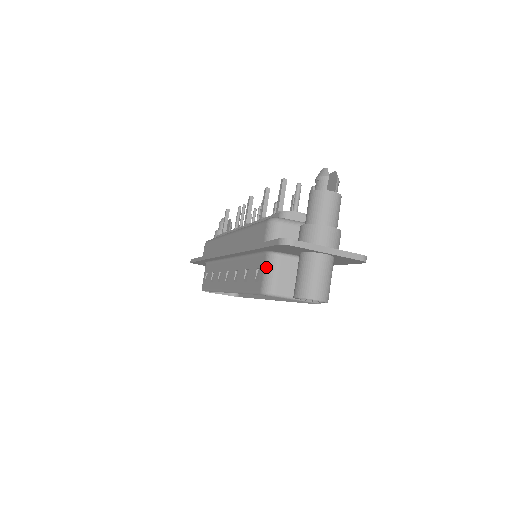
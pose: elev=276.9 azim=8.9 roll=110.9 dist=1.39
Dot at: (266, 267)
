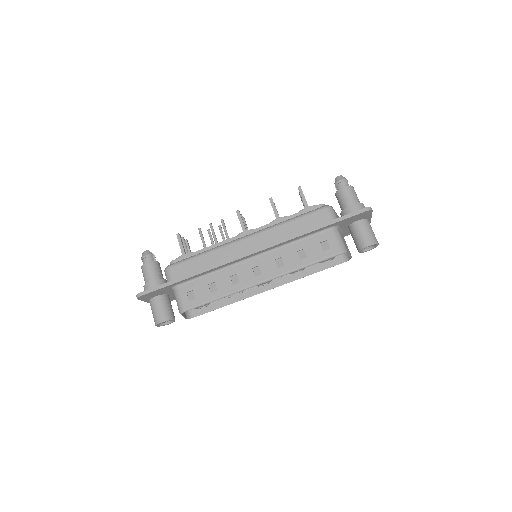
Dot at: (336, 236)
